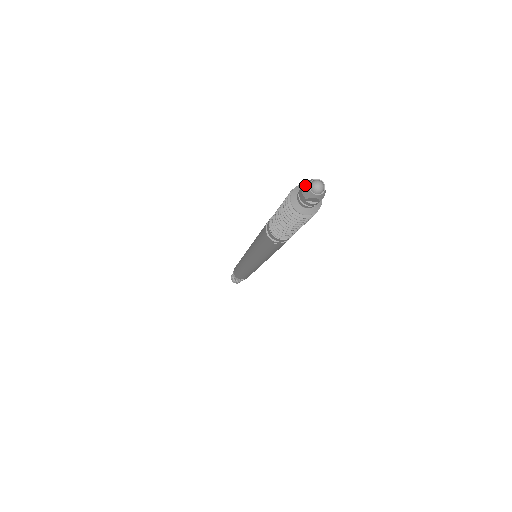
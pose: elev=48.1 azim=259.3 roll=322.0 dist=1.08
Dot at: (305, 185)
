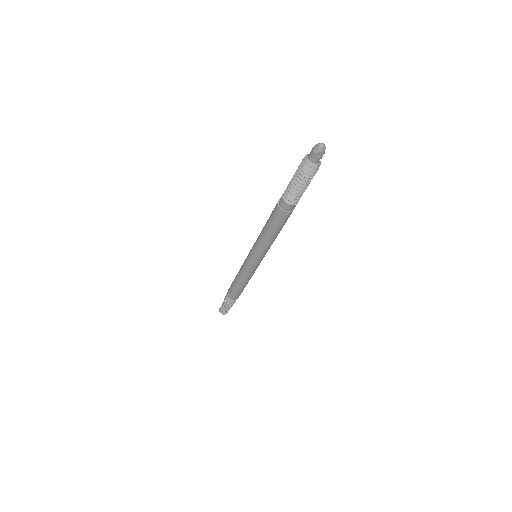
Dot at: (315, 147)
